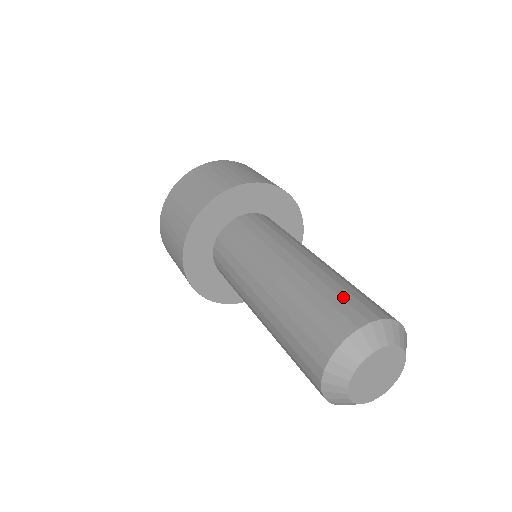
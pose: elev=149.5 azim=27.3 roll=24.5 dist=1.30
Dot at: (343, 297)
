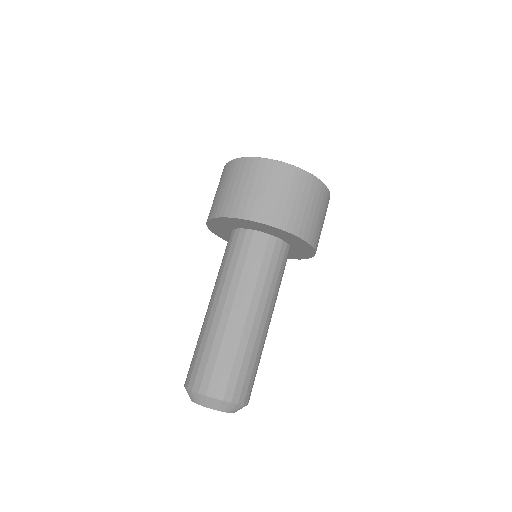
Dot at: (240, 374)
